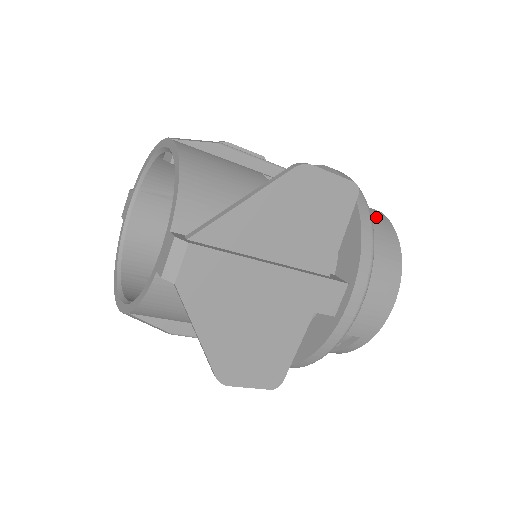
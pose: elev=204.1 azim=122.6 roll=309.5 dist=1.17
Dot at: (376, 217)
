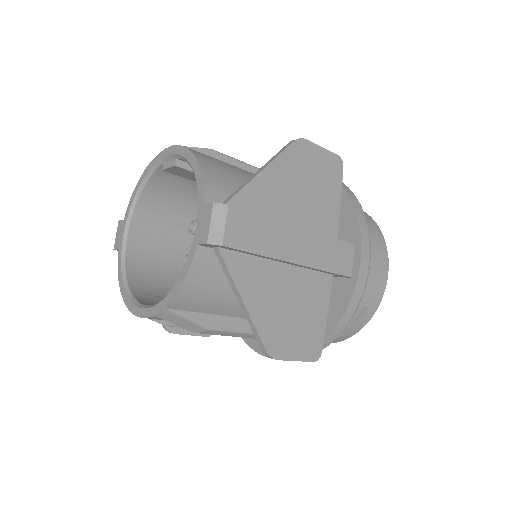
Dot at: occluded
